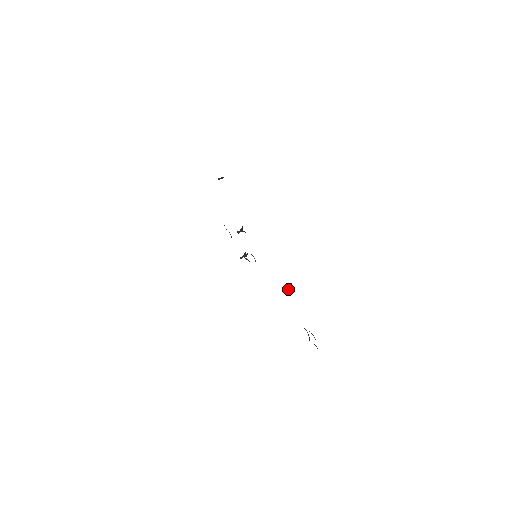
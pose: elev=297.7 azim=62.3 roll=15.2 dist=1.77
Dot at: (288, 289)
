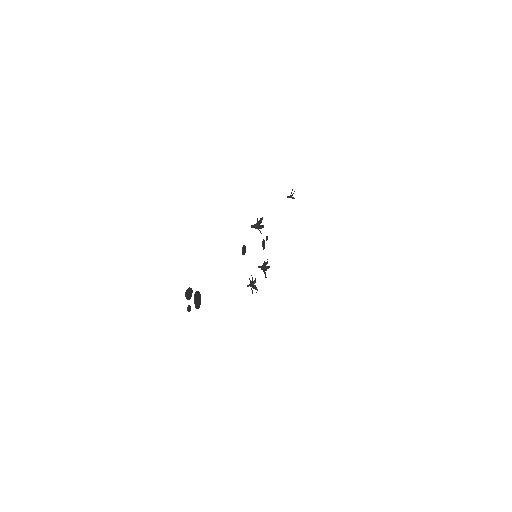
Dot at: (248, 285)
